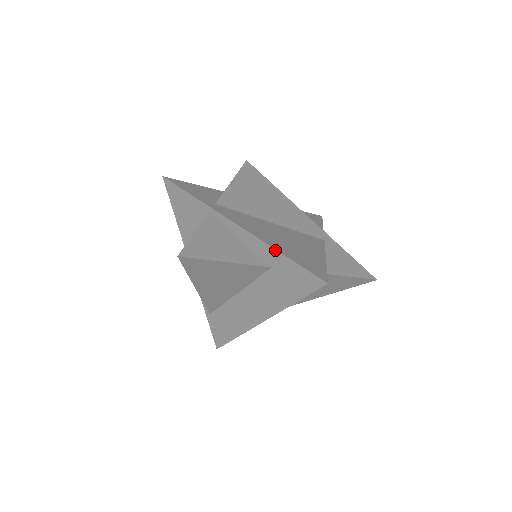
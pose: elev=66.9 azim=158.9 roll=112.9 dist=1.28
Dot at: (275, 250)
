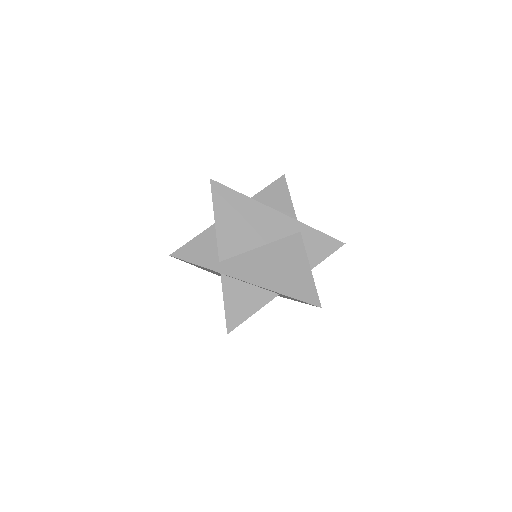
Dot at: occluded
